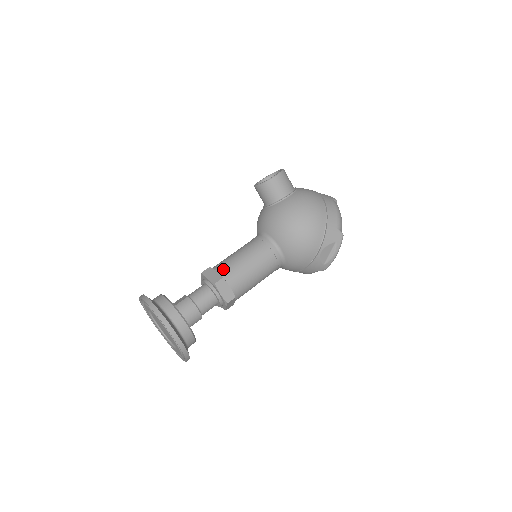
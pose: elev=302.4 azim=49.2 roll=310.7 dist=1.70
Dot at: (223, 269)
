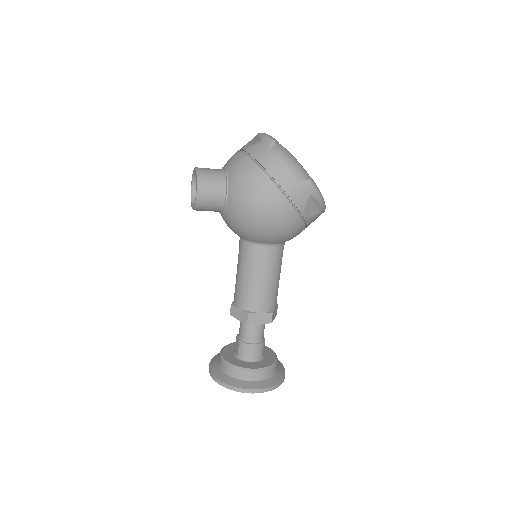
Dot at: (242, 303)
